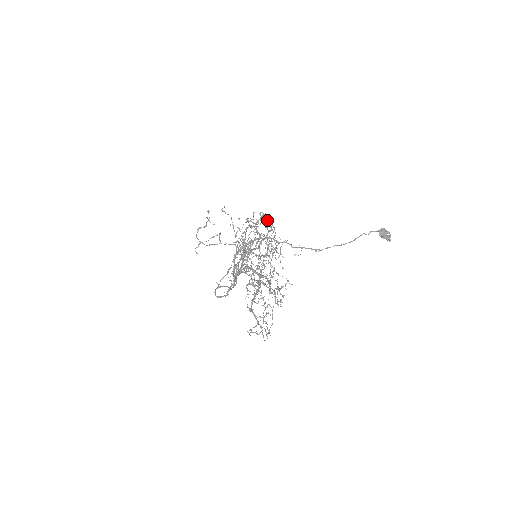
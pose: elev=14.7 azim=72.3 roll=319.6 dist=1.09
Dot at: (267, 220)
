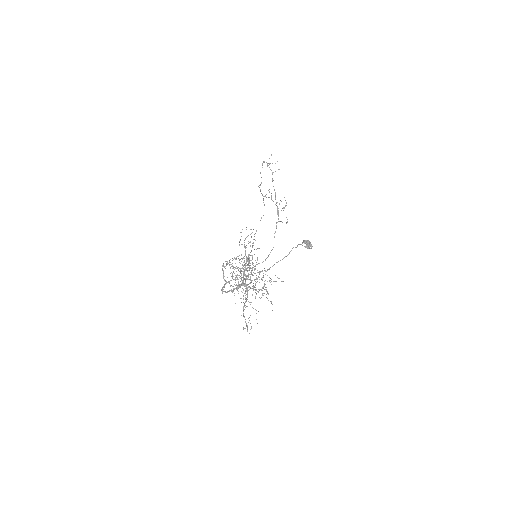
Dot at: occluded
